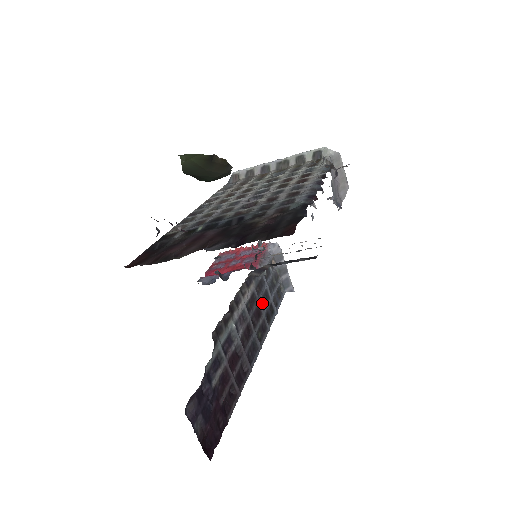
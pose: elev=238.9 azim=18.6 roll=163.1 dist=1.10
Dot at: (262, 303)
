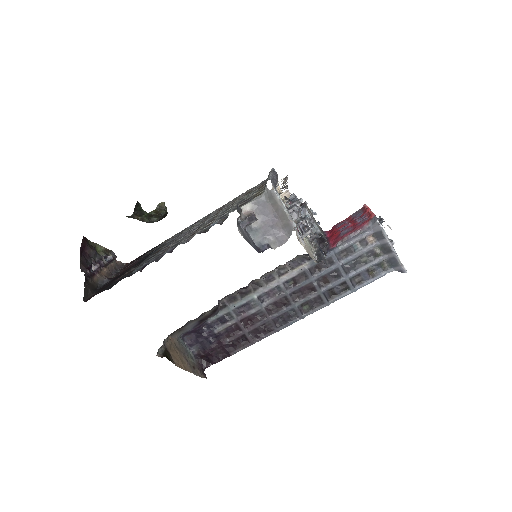
Dot at: (323, 281)
